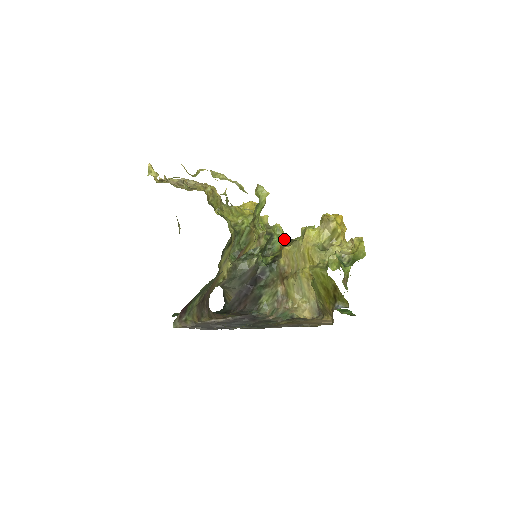
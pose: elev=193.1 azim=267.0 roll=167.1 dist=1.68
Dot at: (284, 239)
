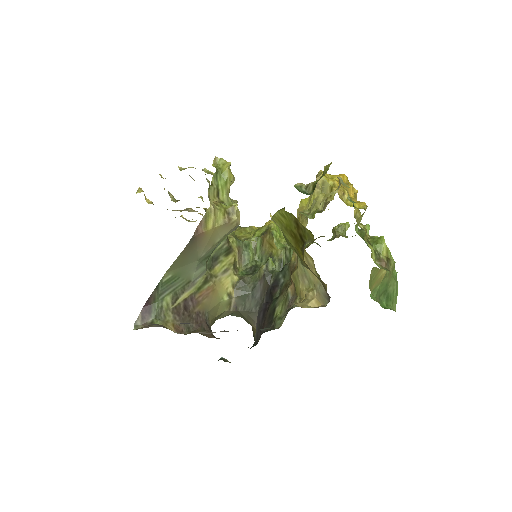
Dot at: (308, 244)
